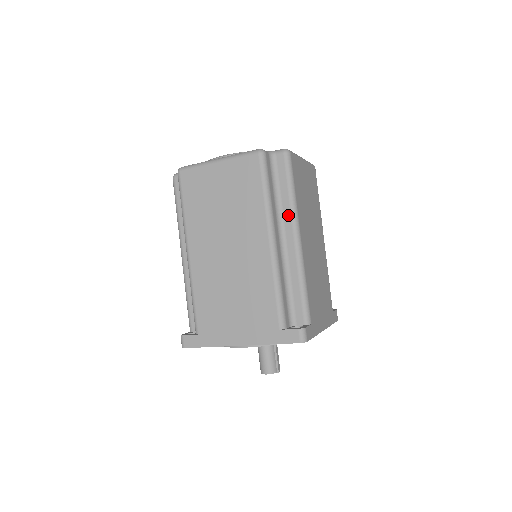
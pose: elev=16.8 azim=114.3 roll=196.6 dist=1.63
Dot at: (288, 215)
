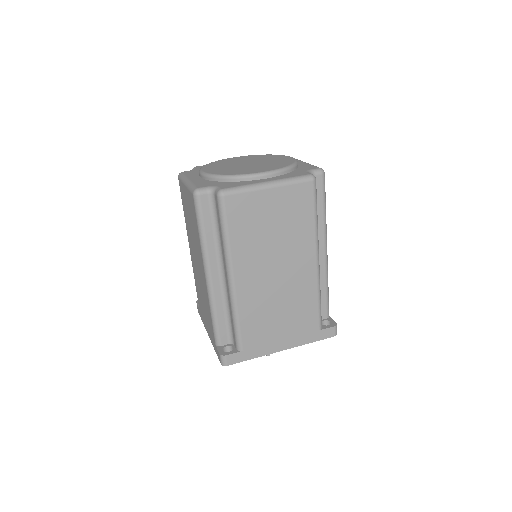
Dot at: (224, 255)
